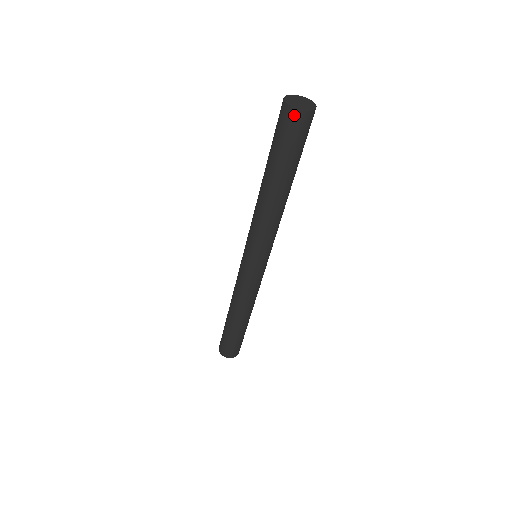
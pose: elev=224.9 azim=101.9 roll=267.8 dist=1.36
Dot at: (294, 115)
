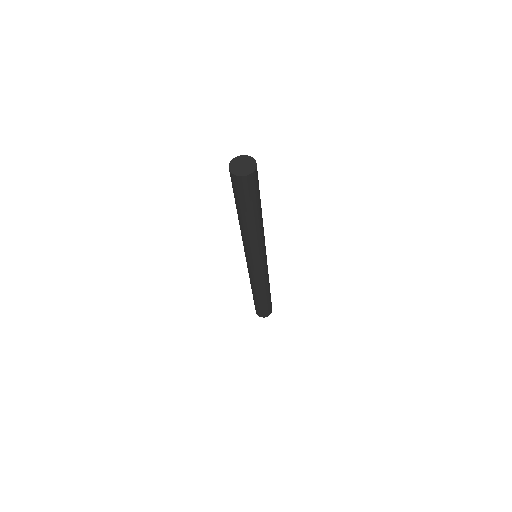
Dot at: (240, 180)
